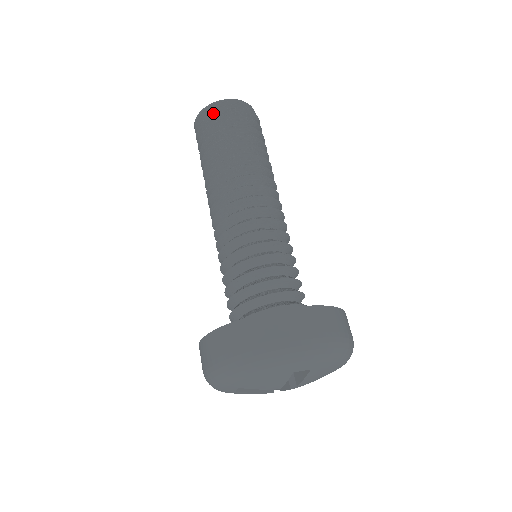
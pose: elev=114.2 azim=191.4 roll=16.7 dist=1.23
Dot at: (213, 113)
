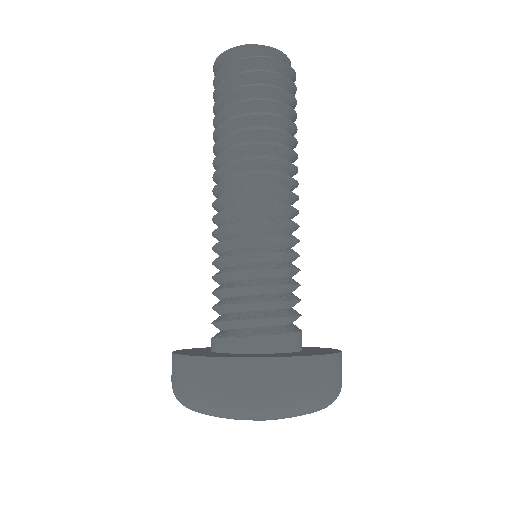
Dot at: occluded
